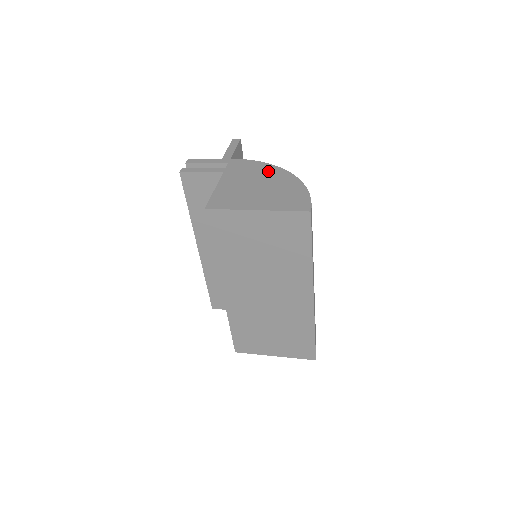
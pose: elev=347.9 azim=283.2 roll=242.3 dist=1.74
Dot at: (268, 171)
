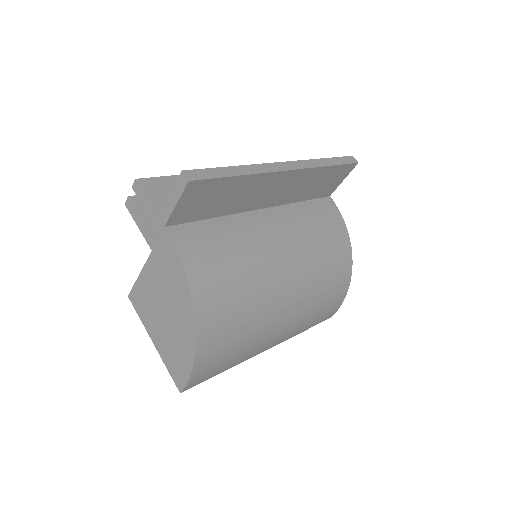
Dot at: (181, 298)
